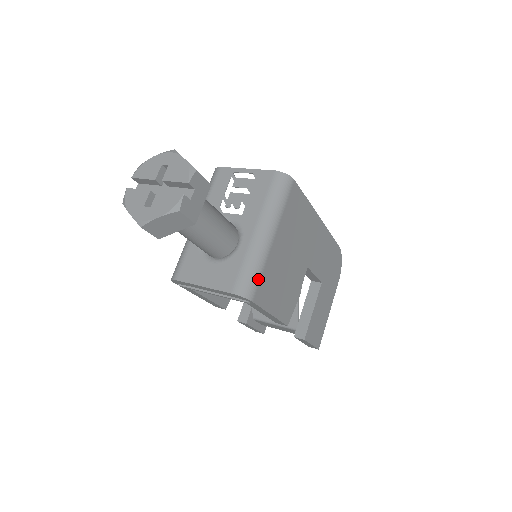
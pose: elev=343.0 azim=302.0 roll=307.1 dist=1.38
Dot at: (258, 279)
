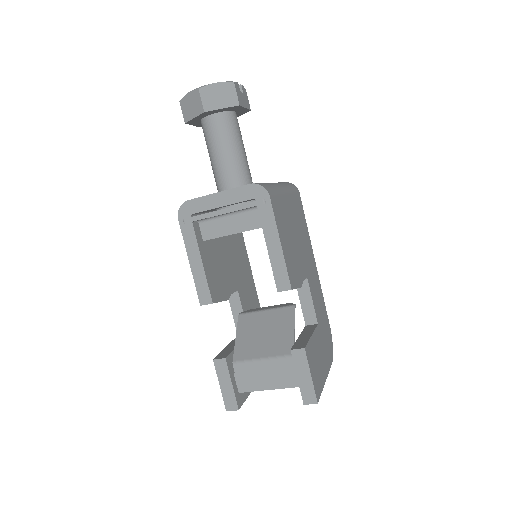
Dot at: (274, 193)
